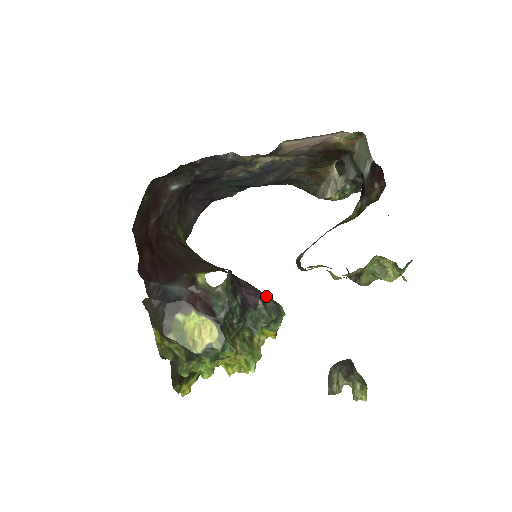
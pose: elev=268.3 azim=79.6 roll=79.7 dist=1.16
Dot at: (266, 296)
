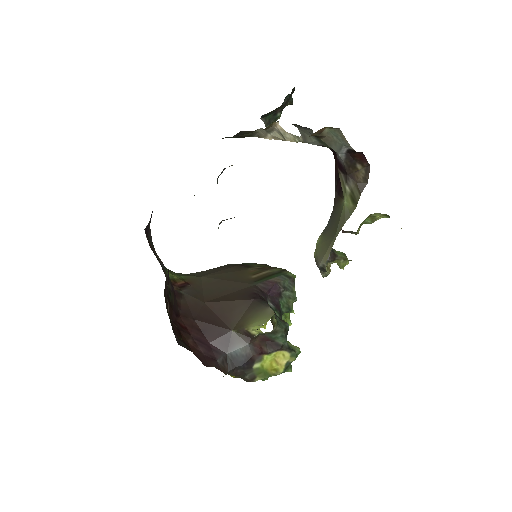
Dot at: (280, 278)
